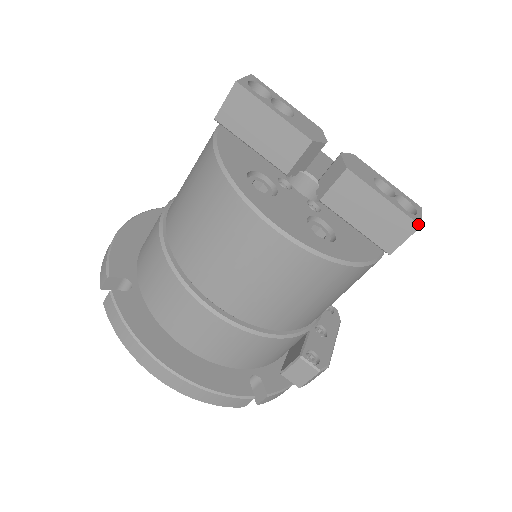
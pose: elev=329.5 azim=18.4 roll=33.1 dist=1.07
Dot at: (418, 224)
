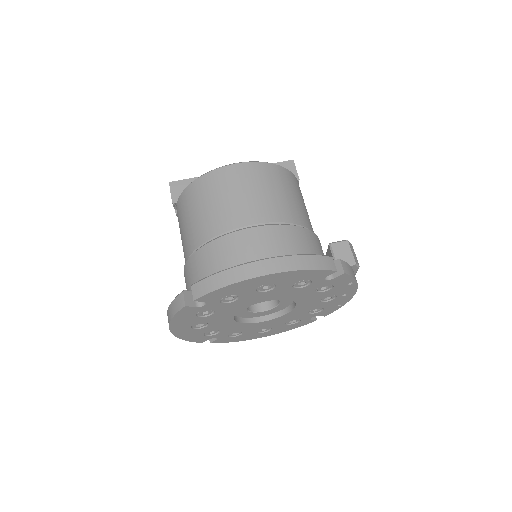
Dot at: (291, 160)
